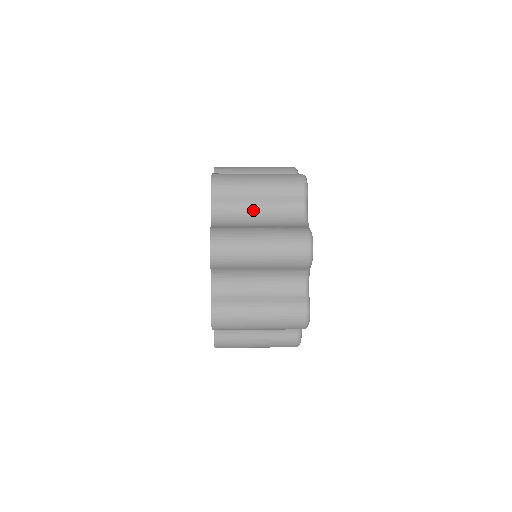
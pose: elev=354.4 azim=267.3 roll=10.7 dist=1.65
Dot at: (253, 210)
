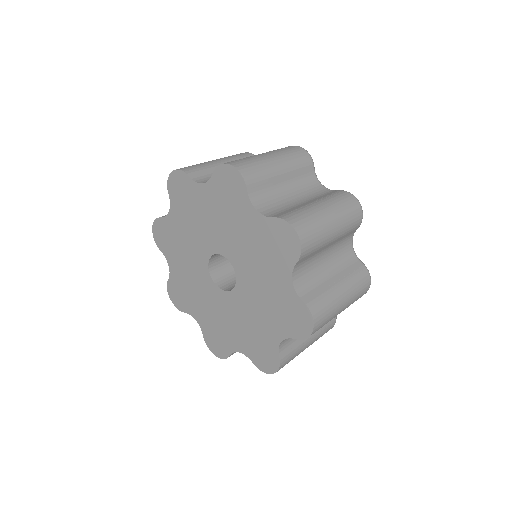
Dot at: (283, 191)
